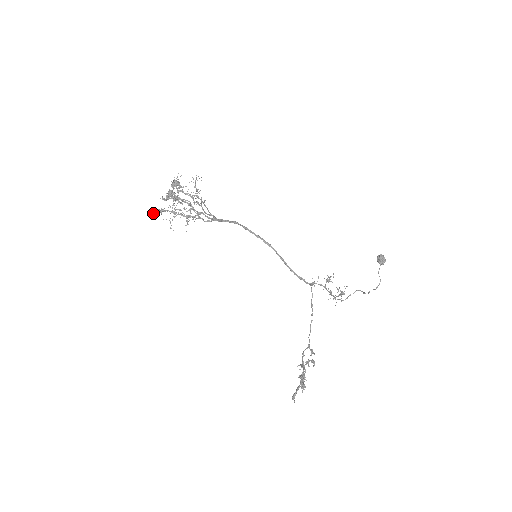
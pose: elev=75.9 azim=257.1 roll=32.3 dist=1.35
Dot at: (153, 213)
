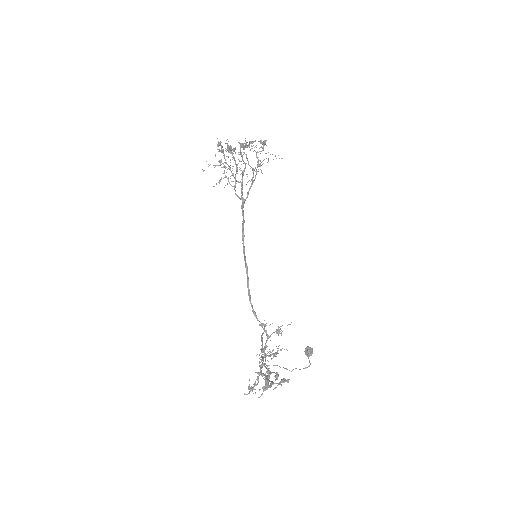
Dot at: (220, 142)
